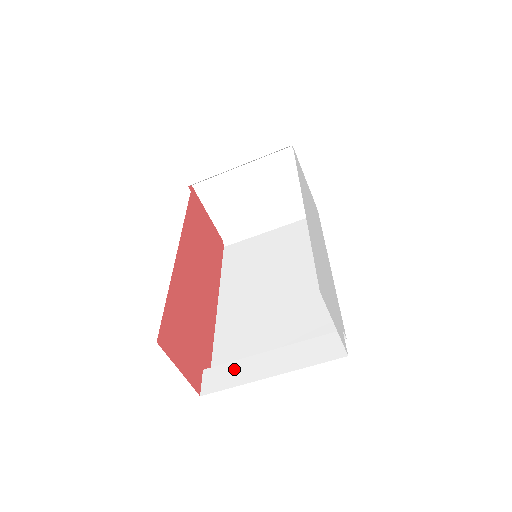
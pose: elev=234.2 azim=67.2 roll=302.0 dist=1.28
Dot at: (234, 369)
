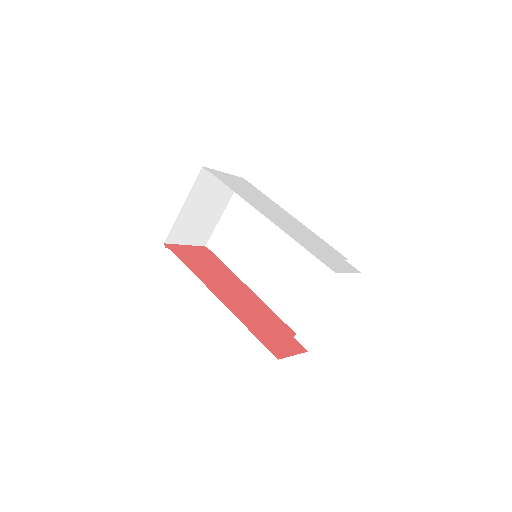
Dot at: (310, 325)
